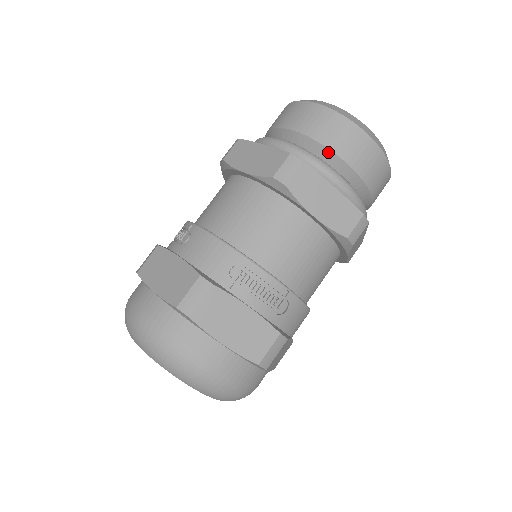
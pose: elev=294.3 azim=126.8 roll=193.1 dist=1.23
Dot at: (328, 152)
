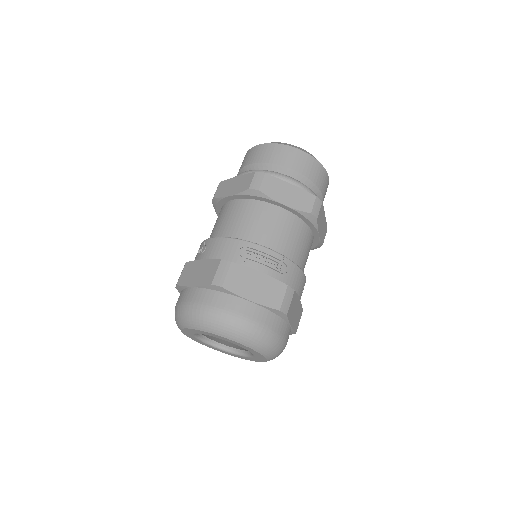
Dot at: (280, 167)
